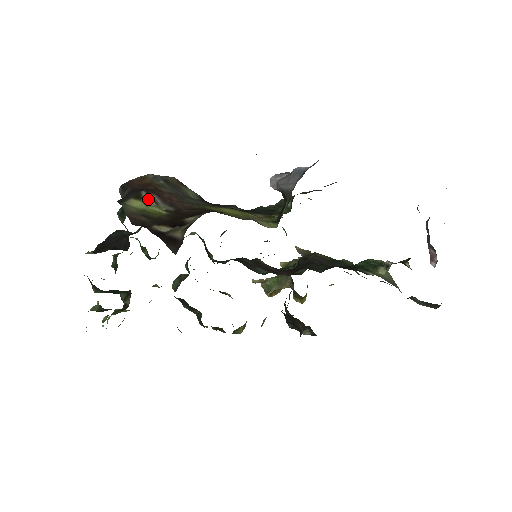
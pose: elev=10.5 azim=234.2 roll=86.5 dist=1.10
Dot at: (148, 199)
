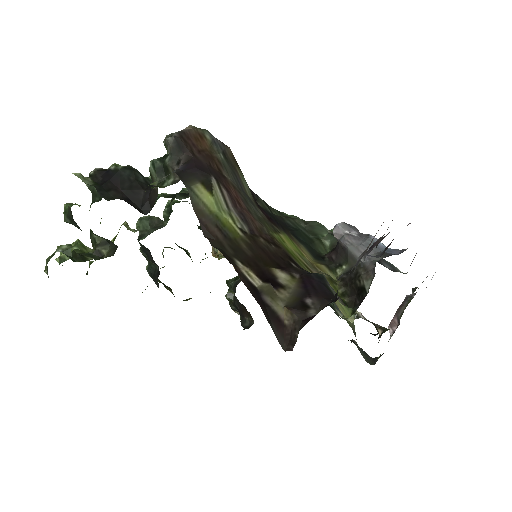
Dot at: (219, 196)
